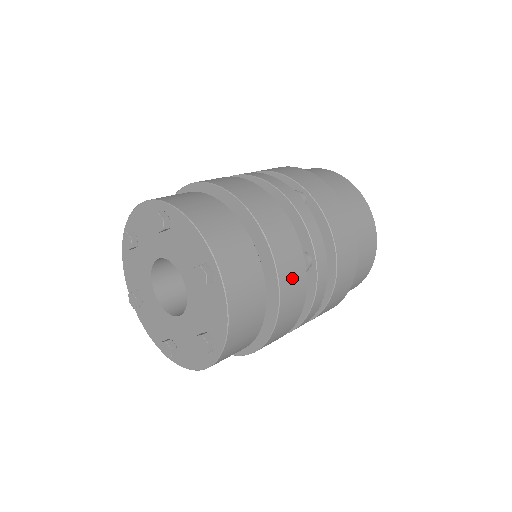
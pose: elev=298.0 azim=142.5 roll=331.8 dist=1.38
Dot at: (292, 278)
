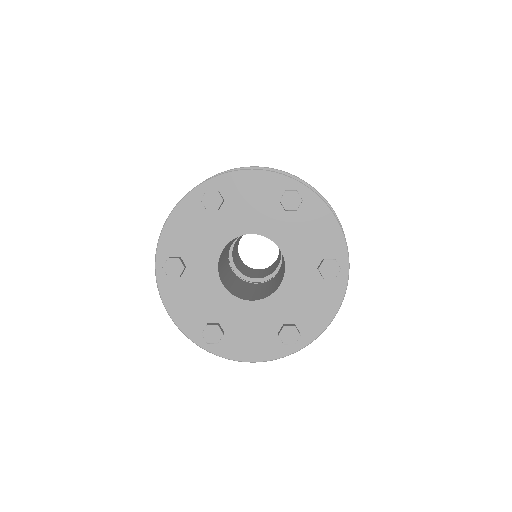
Dot at: occluded
